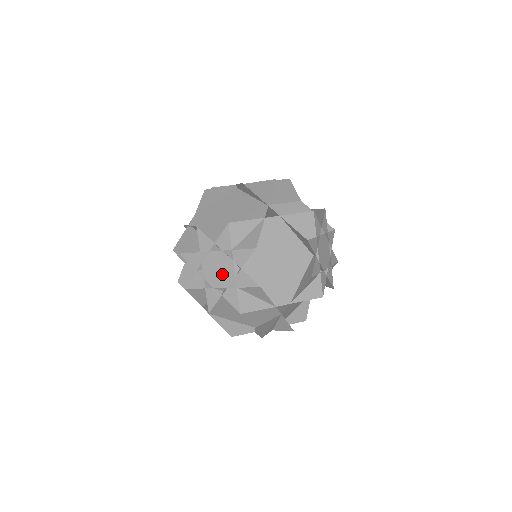
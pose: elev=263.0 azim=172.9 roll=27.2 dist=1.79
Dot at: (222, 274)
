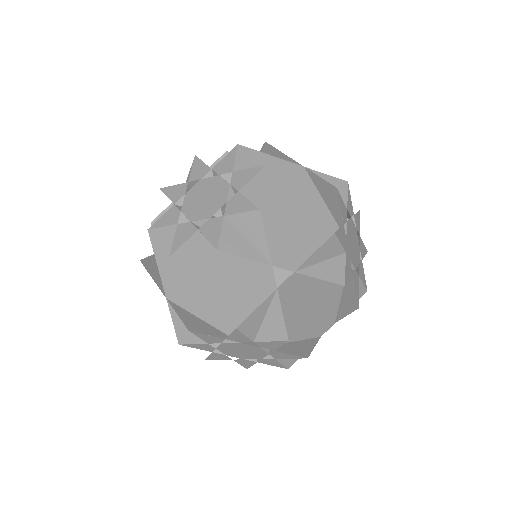
Dot at: (208, 202)
